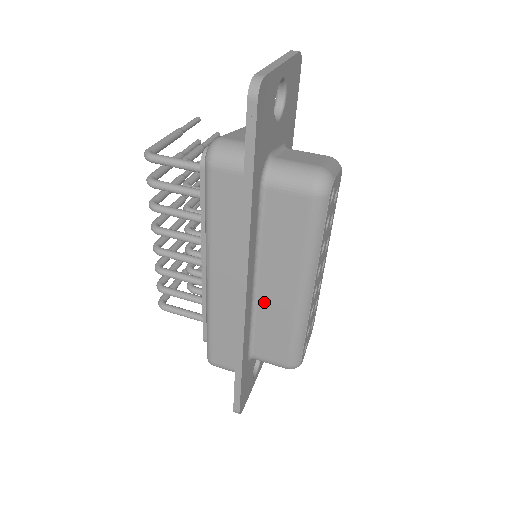
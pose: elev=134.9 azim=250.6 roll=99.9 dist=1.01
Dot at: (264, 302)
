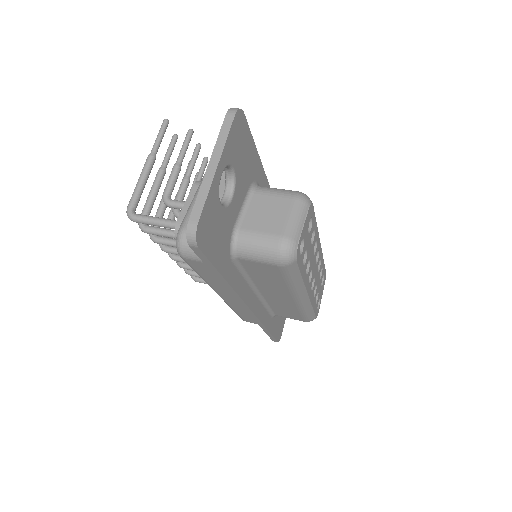
Dot at: (270, 299)
